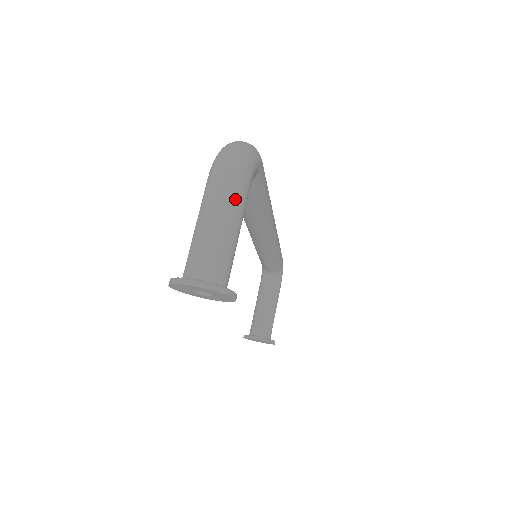
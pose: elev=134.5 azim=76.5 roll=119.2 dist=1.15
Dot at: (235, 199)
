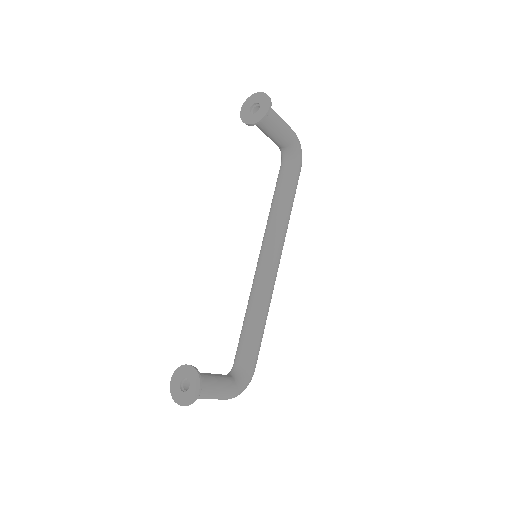
Dot at: (288, 125)
